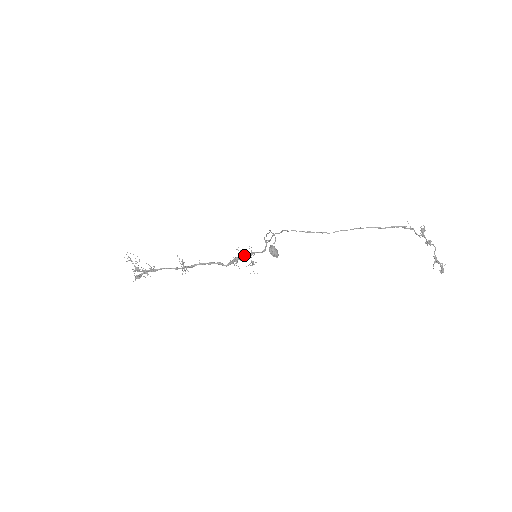
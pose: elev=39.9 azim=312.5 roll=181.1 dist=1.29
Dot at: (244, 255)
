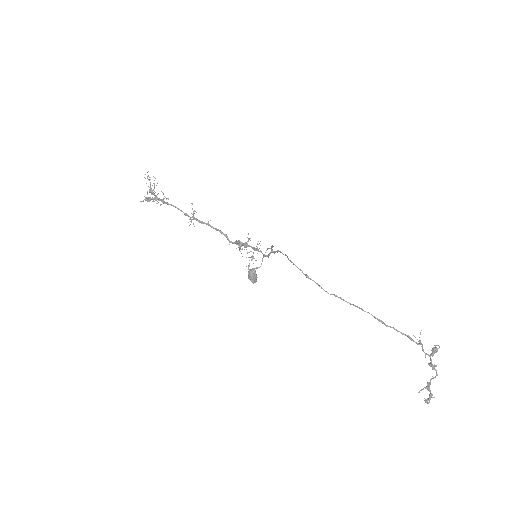
Dot at: (249, 245)
